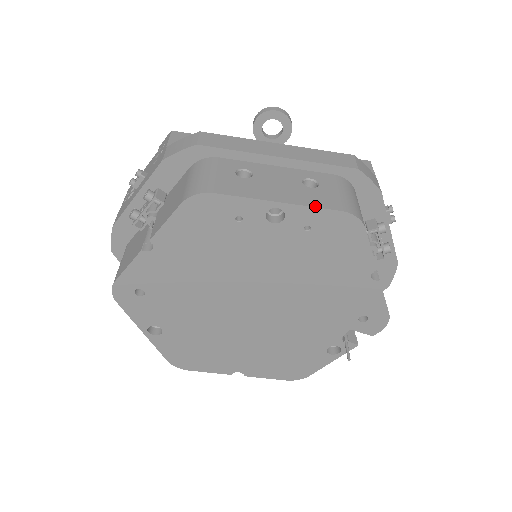
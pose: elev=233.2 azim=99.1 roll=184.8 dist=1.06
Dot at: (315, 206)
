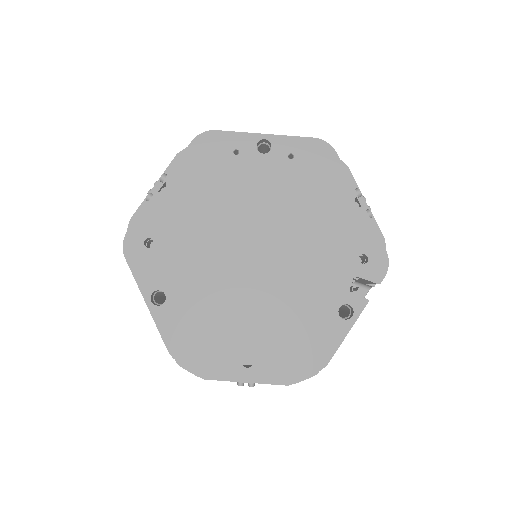
Dot at: (293, 136)
